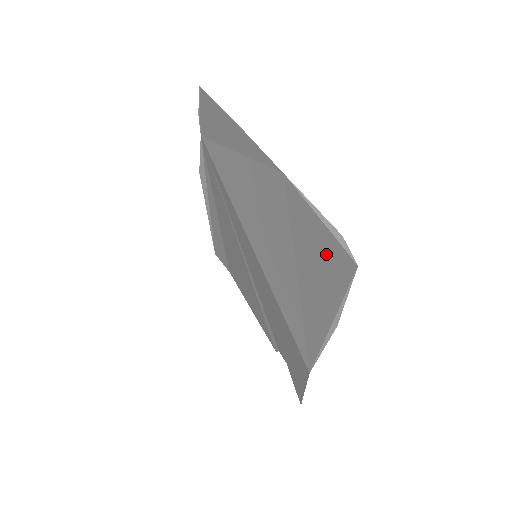
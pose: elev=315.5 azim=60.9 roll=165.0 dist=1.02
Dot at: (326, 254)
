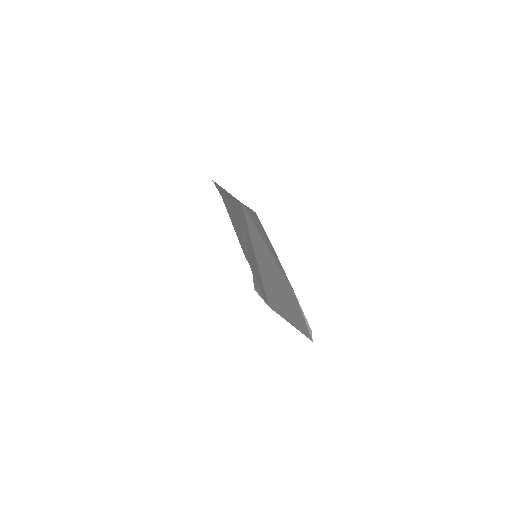
Dot at: (301, 323)
